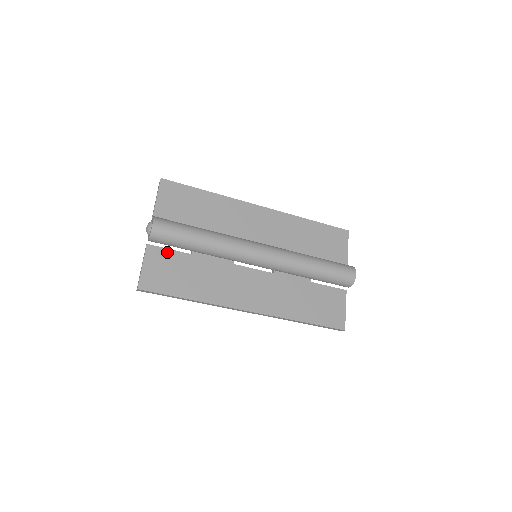
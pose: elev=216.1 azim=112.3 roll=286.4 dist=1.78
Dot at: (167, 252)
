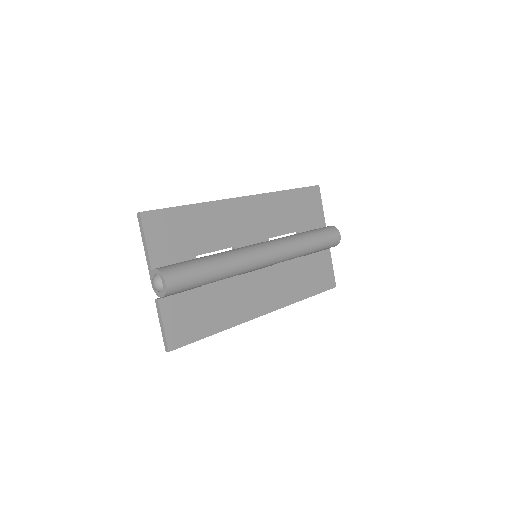
Dot at: (180, 297)
